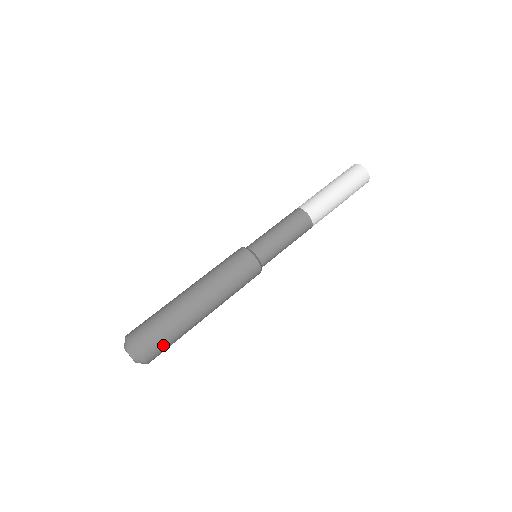
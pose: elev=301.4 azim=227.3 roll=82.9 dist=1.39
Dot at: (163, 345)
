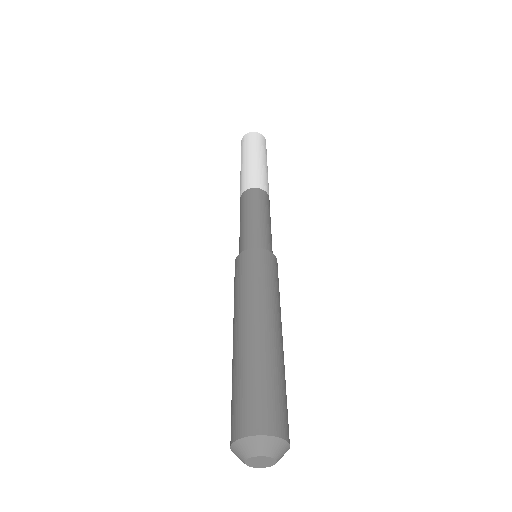
Dot at: (272, 401)
